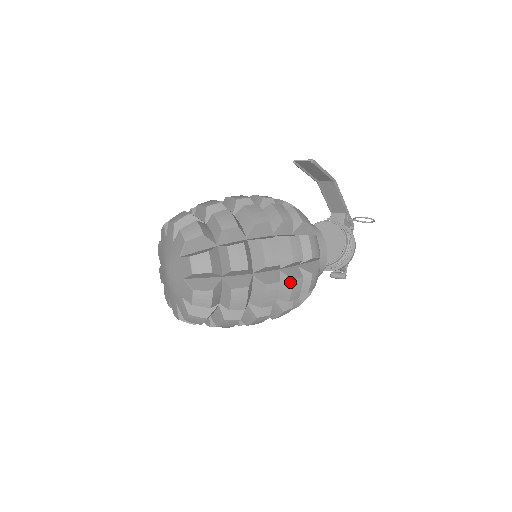
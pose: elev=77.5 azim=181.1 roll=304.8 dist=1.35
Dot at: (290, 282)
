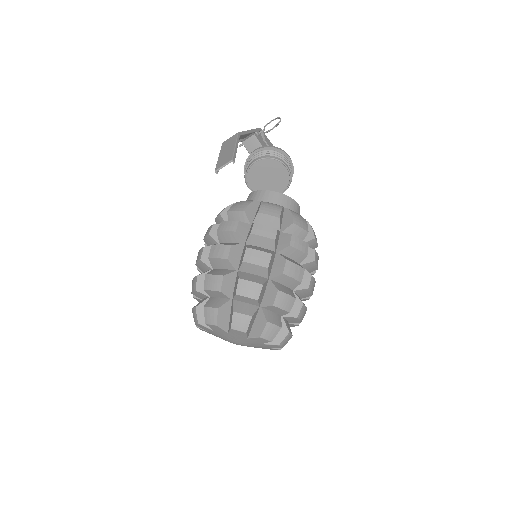
Dot at: (313, 264)
